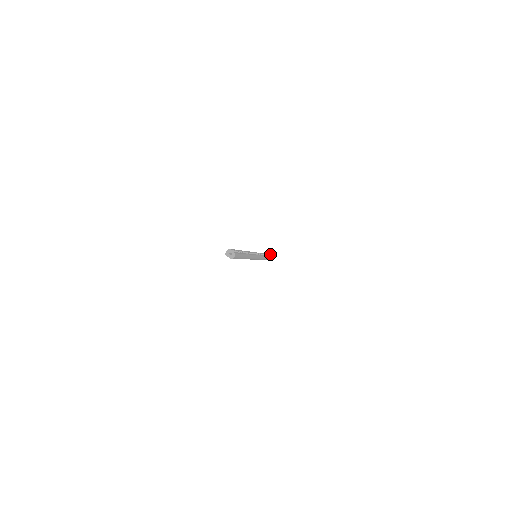
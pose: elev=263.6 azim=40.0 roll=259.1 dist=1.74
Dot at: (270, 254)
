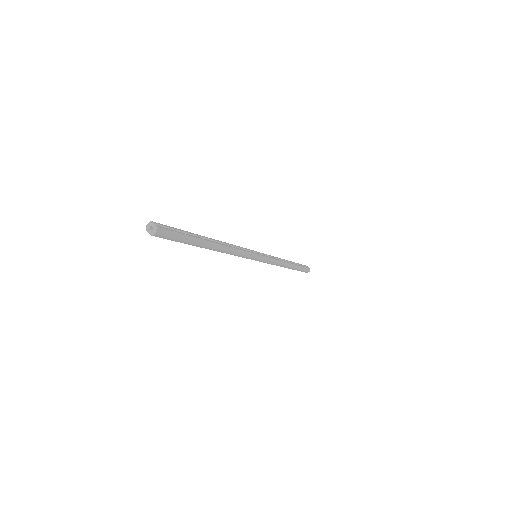
Dot at: occluded
